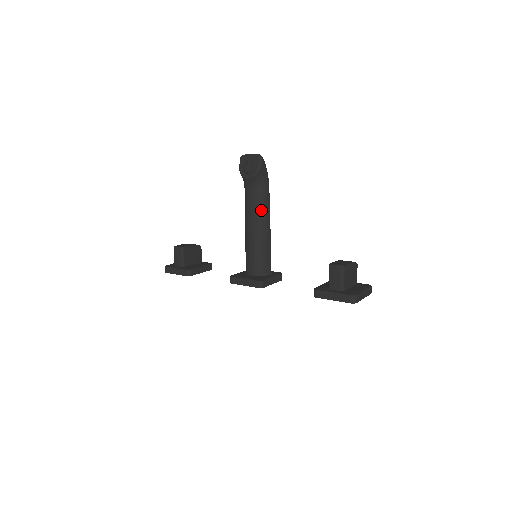
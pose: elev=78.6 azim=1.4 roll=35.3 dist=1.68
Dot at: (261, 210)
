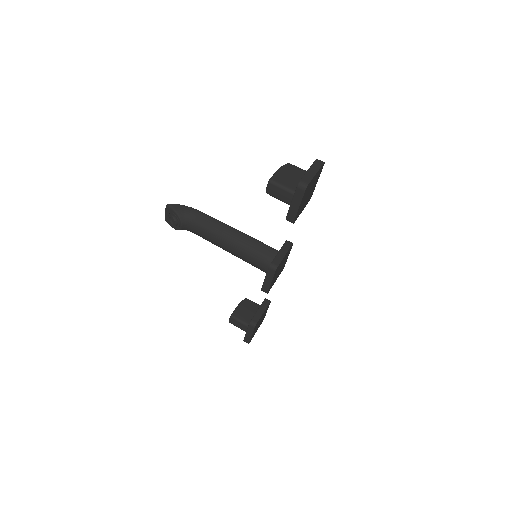
Dot at: (213, 229)
